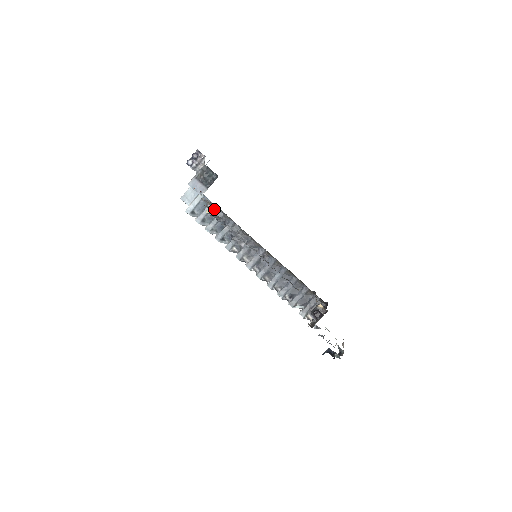
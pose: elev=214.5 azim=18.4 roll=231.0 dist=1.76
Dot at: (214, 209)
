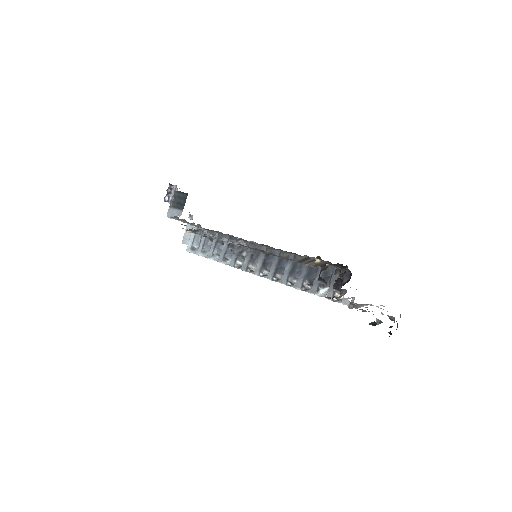
Dot at: occluded
